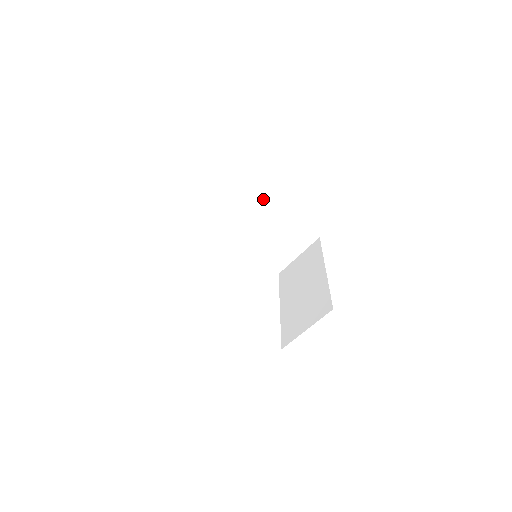
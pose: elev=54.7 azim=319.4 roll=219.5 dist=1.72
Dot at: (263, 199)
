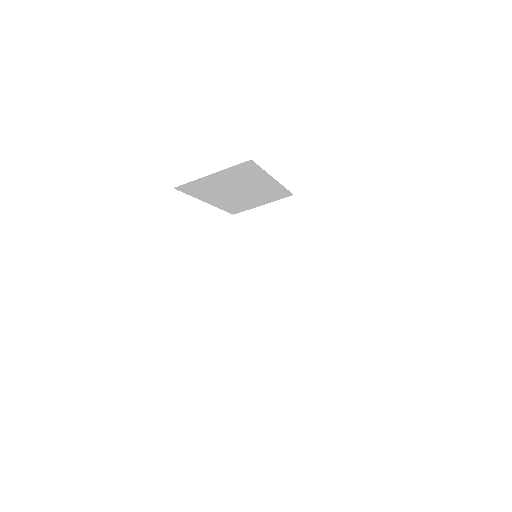
Dot at: (264, 177)
